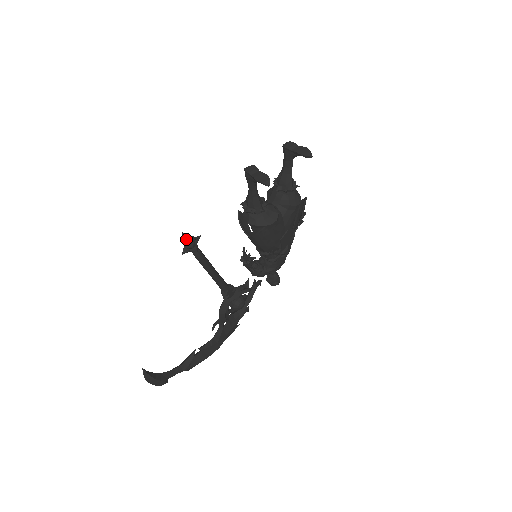
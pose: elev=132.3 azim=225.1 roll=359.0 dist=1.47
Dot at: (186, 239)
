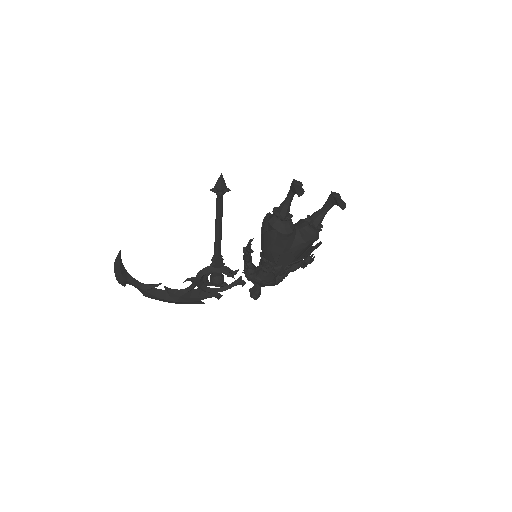
Dot at: (220, 180)
